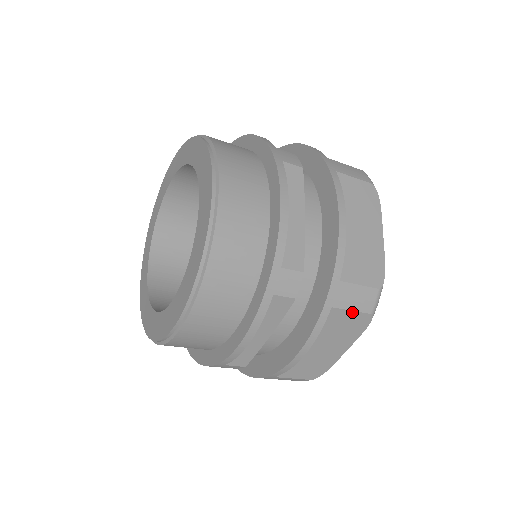
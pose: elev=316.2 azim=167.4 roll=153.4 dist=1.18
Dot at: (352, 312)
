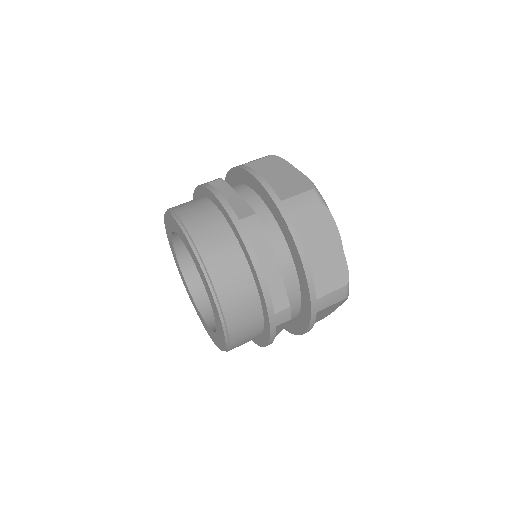
Dot at: (308, 212)
